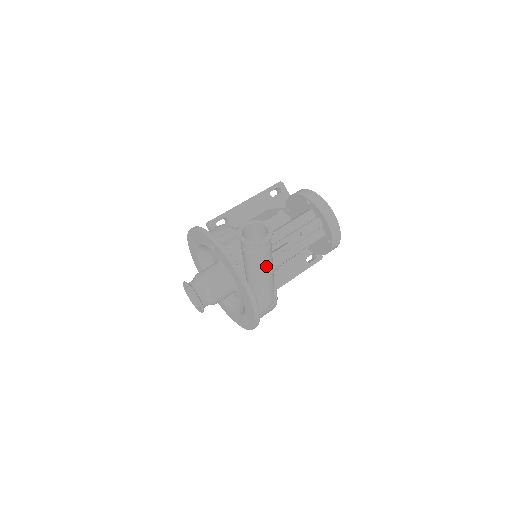
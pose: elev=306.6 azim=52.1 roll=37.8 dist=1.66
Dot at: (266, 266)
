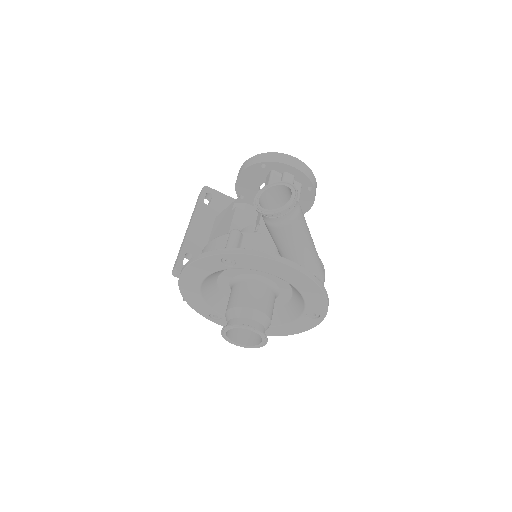
Dot at: (306, 229)
